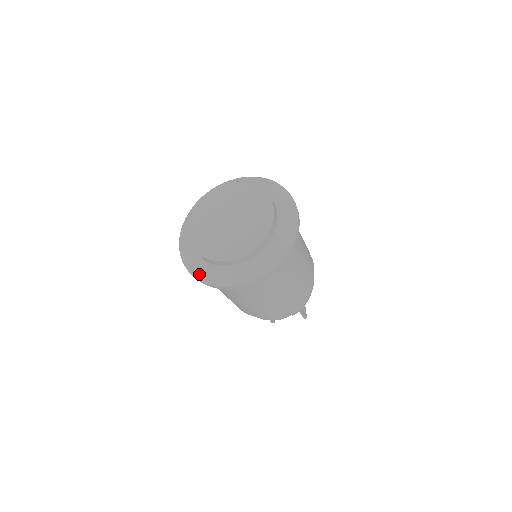
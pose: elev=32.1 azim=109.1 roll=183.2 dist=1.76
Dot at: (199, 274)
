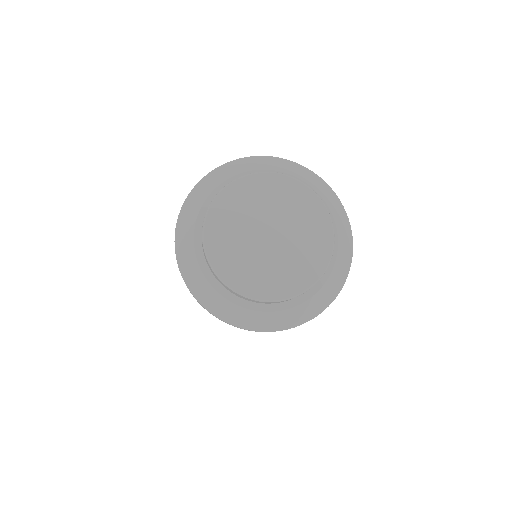
Dot at: (212, 305)
